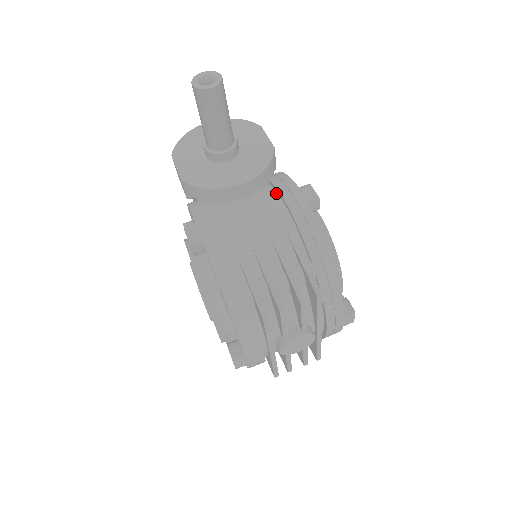
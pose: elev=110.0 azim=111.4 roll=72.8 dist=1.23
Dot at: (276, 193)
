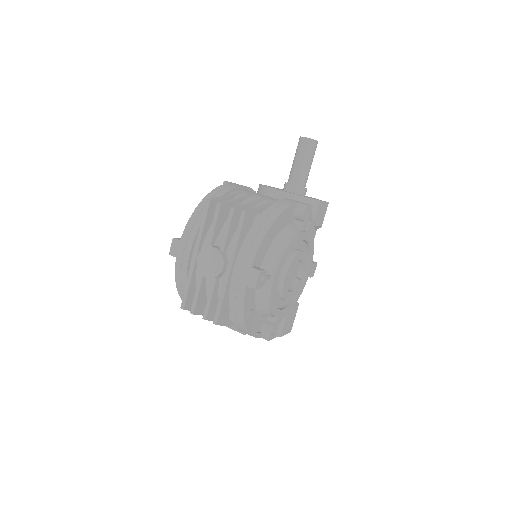
Dot at: occluded
